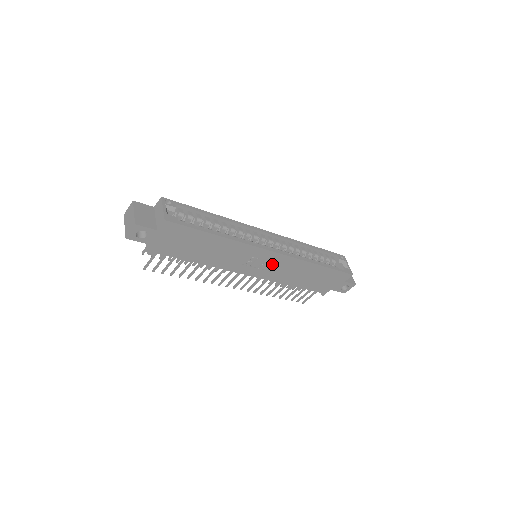
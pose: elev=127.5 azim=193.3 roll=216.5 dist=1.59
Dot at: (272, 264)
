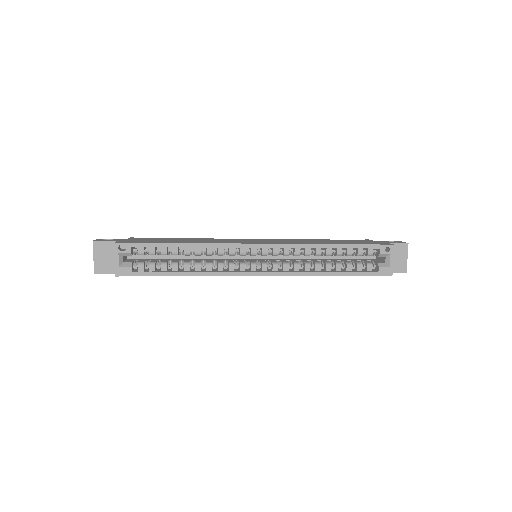
Dot at: occluded
